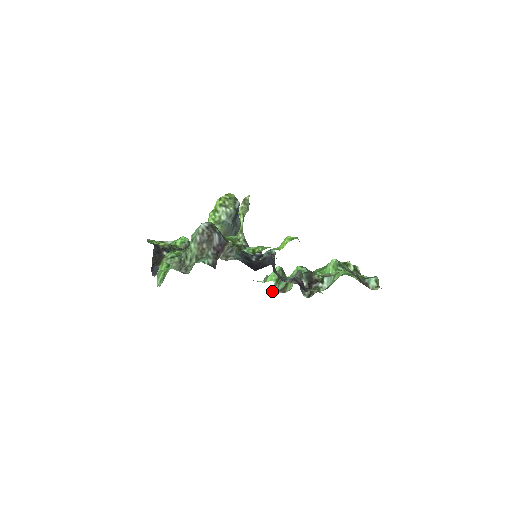
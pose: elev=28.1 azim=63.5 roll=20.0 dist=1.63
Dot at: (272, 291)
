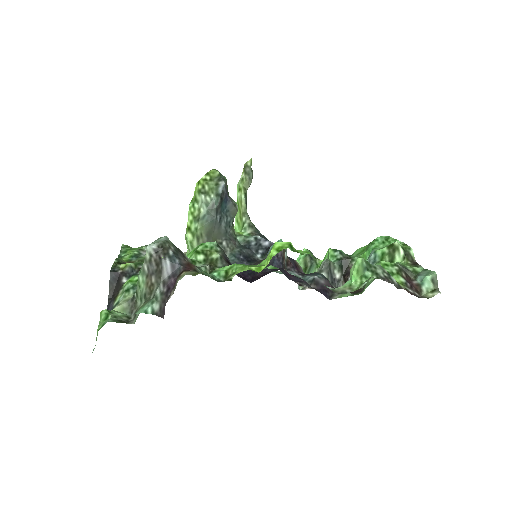
Dot at: occluded
